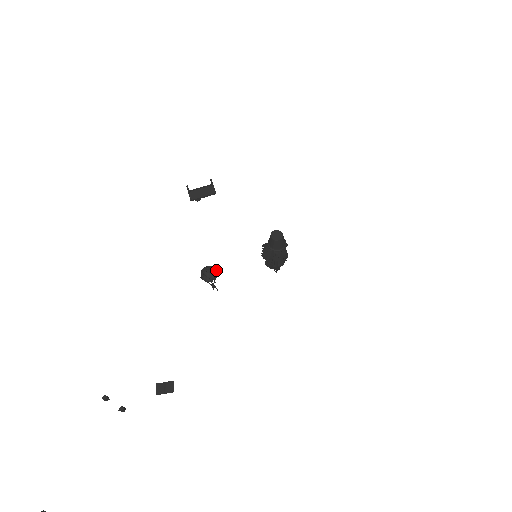
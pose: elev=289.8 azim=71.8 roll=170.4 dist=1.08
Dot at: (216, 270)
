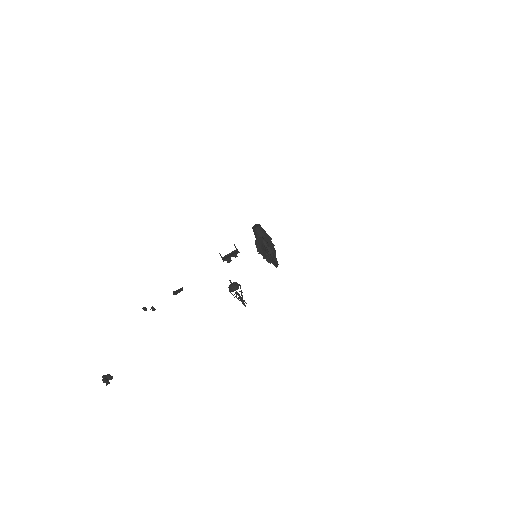
Dot at: (239, 284)
